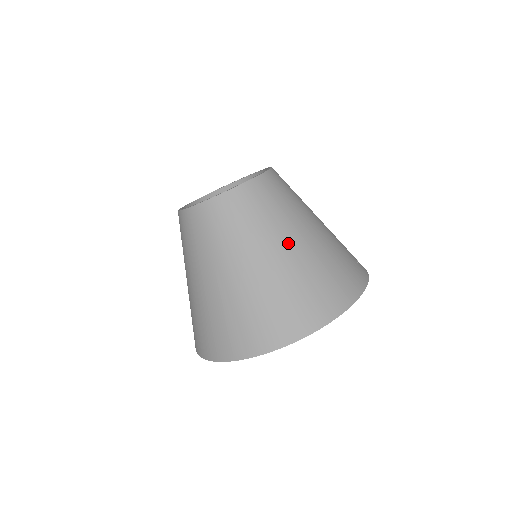
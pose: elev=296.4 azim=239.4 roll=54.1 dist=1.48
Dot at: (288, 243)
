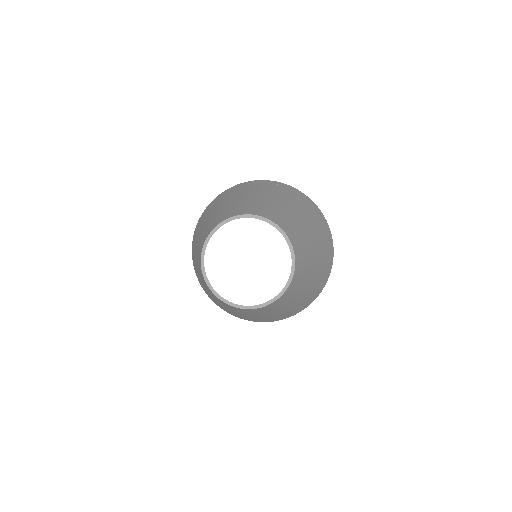
Dot at: (313, 273)
